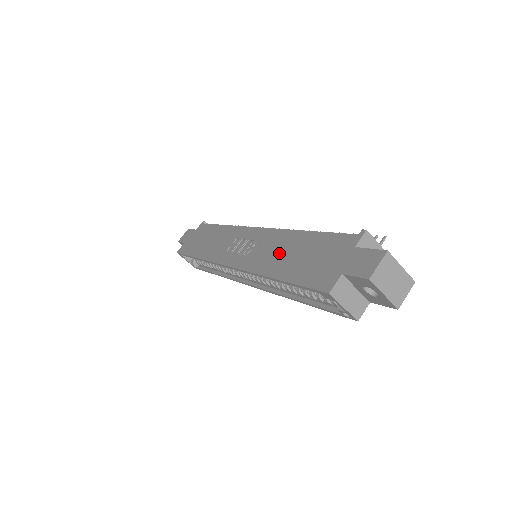
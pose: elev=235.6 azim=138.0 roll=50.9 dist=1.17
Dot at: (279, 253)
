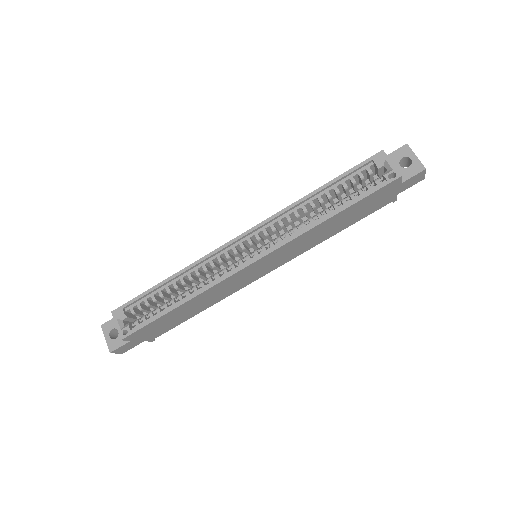
Dot at: occluded
